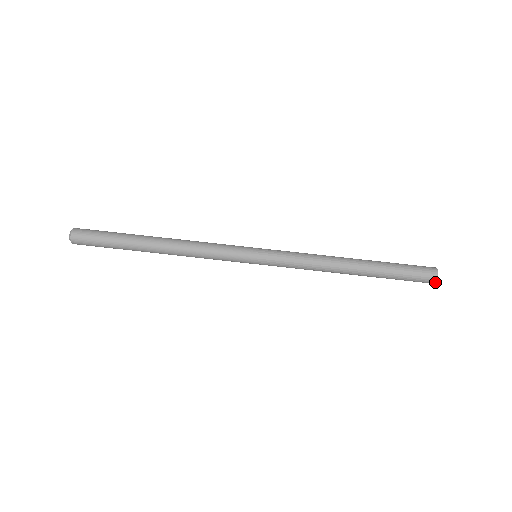
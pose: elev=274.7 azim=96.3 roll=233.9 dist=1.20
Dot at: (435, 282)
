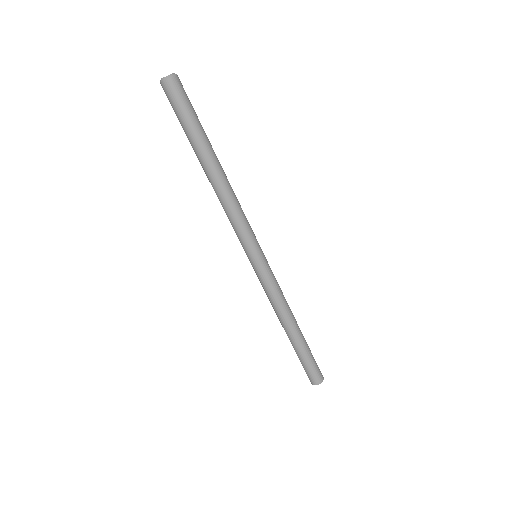
Dot at: occluded
